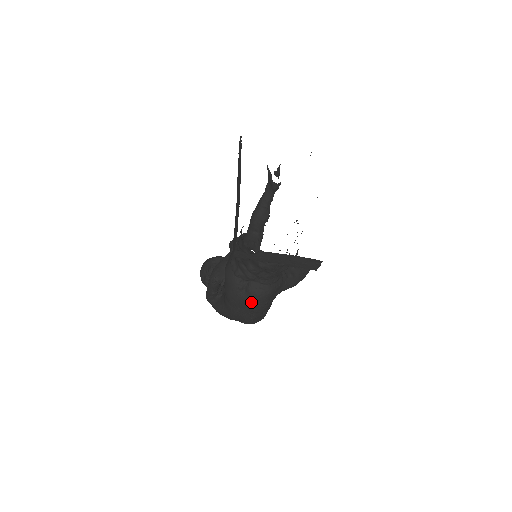
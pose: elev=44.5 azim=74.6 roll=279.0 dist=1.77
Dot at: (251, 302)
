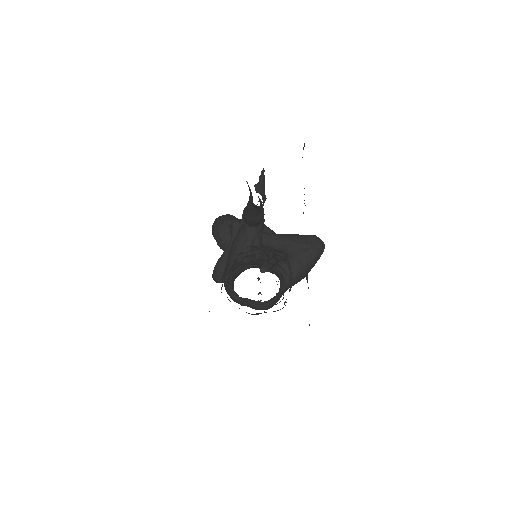
Dot at: (255, 309)
